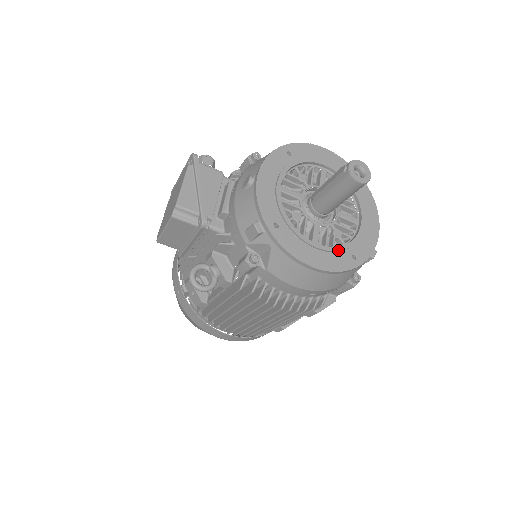
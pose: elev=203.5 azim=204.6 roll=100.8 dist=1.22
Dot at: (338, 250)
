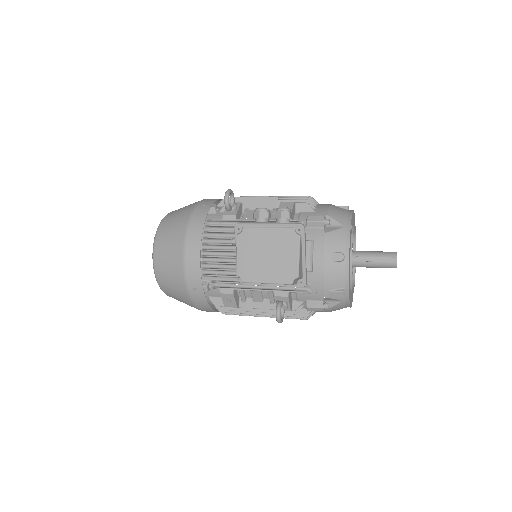
Dot at: occluded
